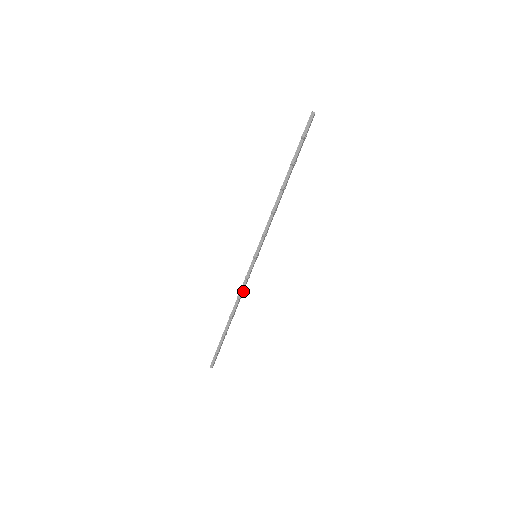
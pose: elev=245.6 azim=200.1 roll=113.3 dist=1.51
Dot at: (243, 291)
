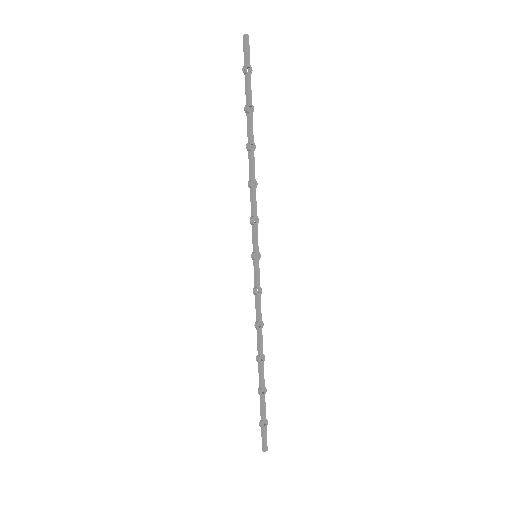
Dot at: (261, 315)
